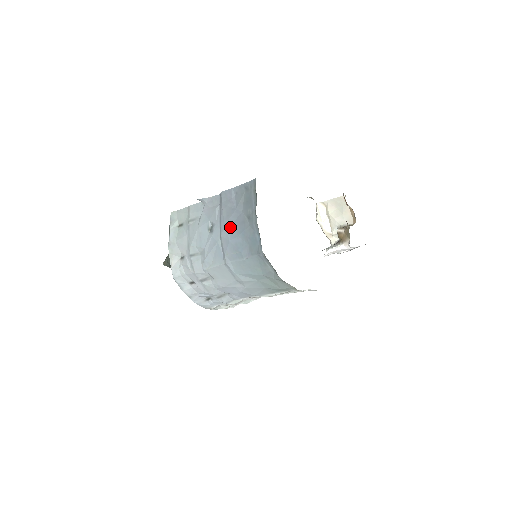
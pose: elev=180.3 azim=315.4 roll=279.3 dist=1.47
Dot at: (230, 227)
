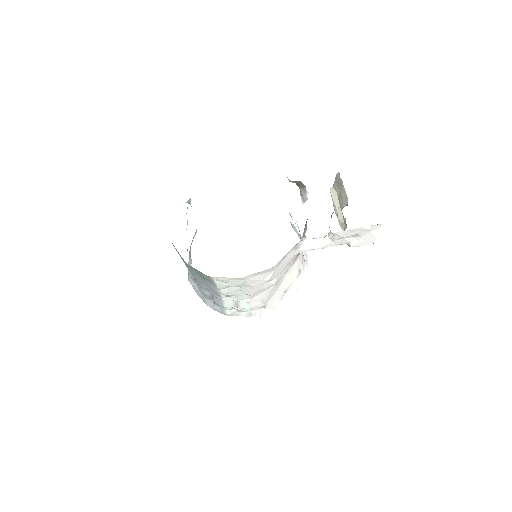
Dot at: occluded
